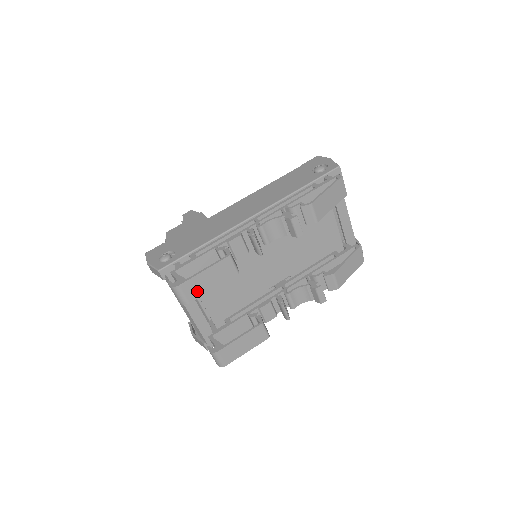
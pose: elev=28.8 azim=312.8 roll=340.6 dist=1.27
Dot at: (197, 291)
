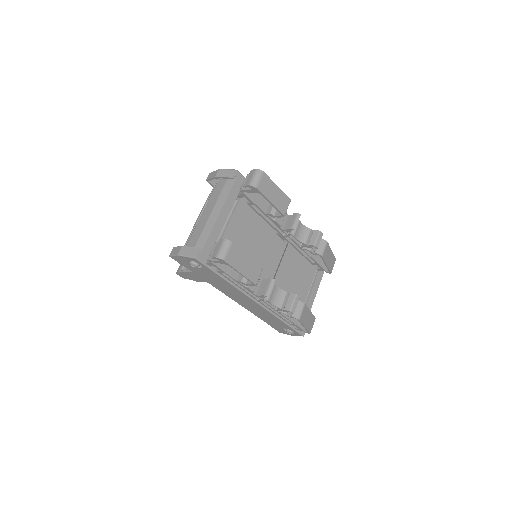
Dot at: (265, 190)
